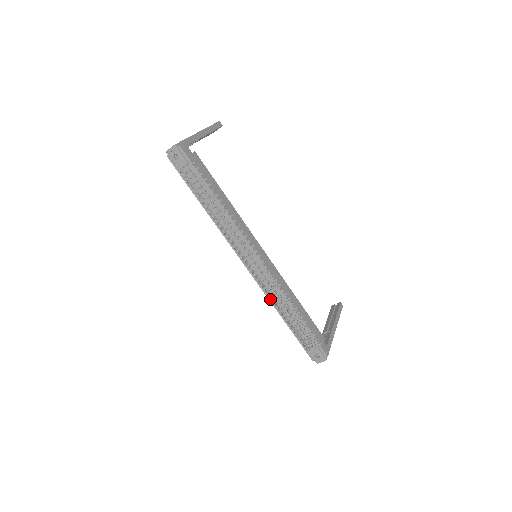
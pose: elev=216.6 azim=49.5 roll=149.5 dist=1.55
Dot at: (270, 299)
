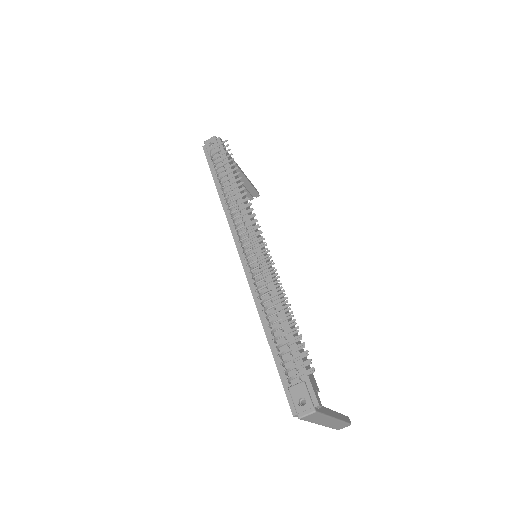
Dot at: (257, 302)
